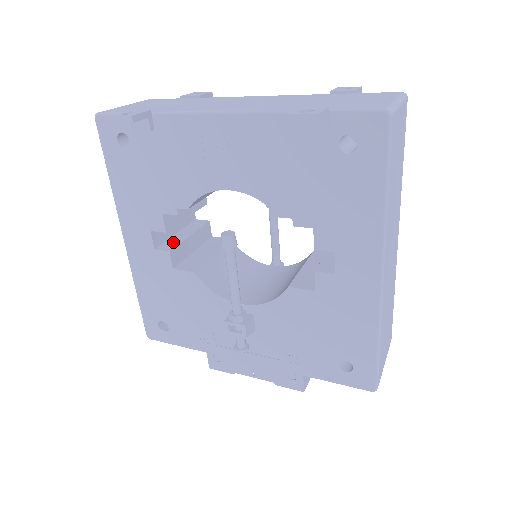
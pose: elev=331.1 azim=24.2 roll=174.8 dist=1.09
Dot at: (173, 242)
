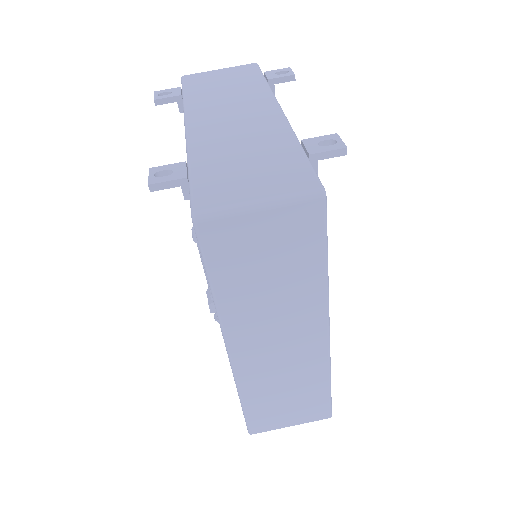
Dot at: occluded
